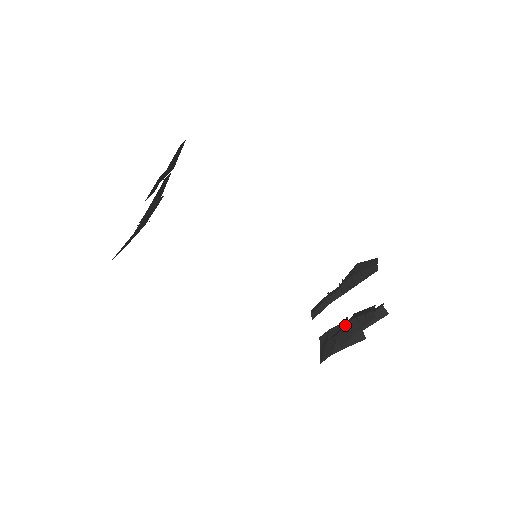
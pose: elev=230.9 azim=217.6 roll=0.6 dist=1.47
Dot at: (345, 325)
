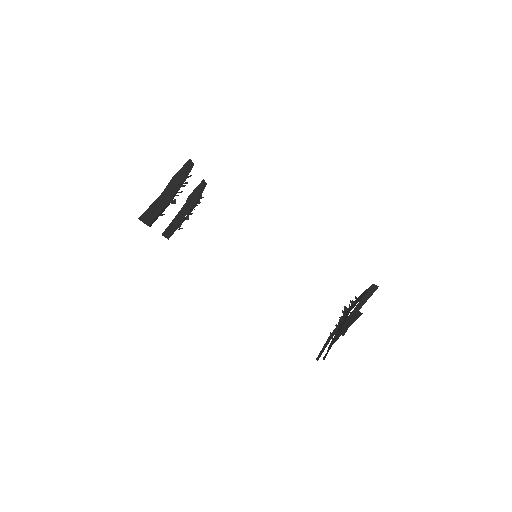
Dot at: (343, 316)
